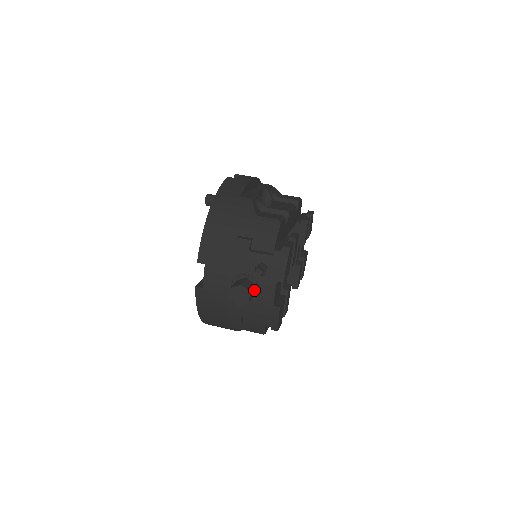
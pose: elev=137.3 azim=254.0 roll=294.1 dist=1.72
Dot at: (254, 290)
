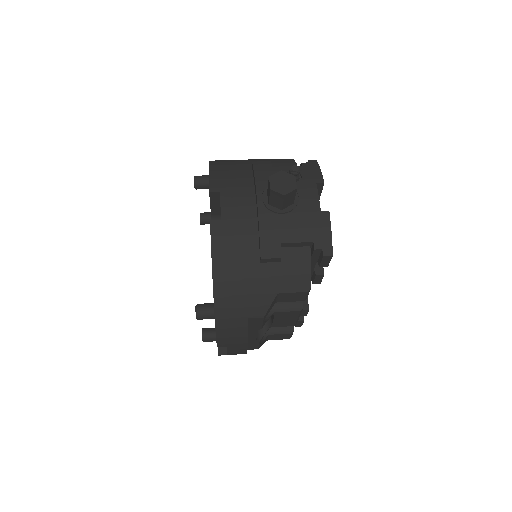
Dot at: occluded
